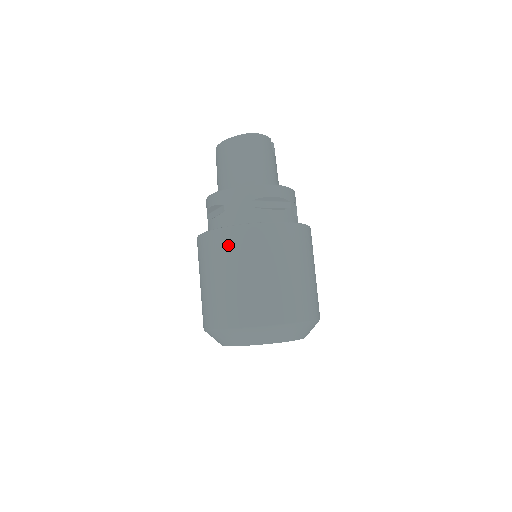
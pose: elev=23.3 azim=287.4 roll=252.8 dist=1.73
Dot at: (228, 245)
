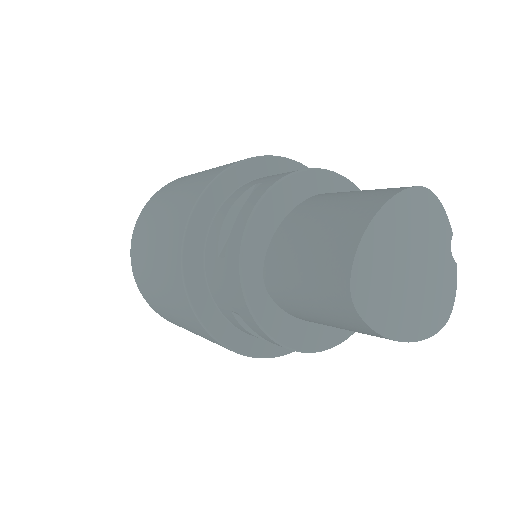
Dot at: occluded
